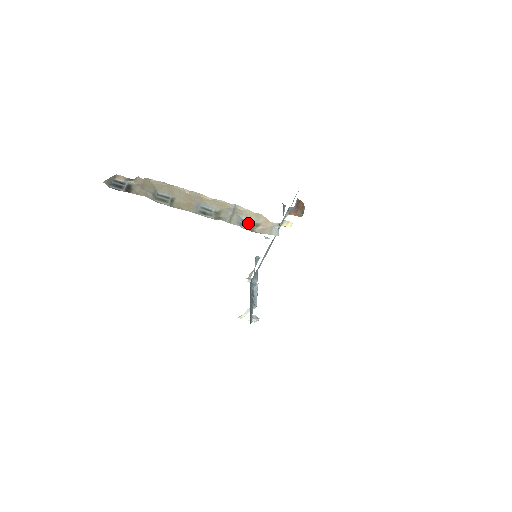
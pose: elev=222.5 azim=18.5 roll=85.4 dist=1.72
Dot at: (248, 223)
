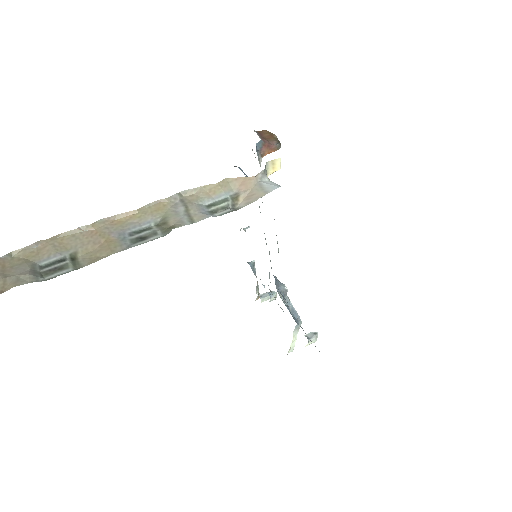
Dot at: (219, 204)
